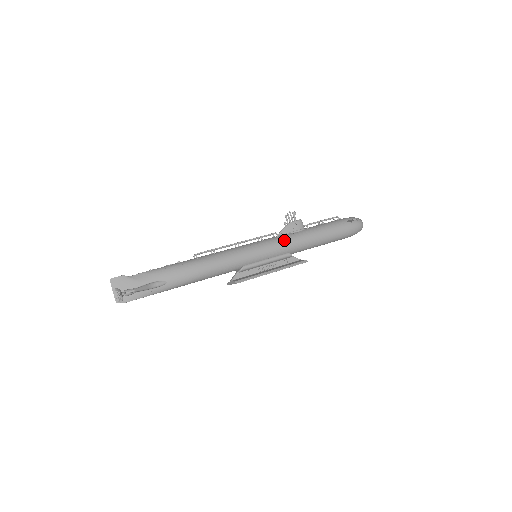
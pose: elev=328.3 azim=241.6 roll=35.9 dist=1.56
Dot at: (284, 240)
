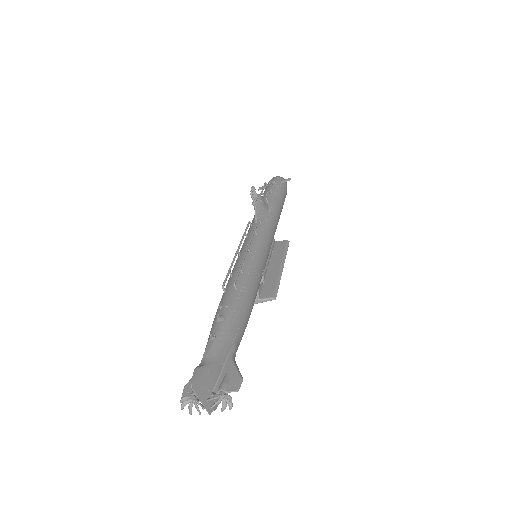
Dot at: (270, 225)
